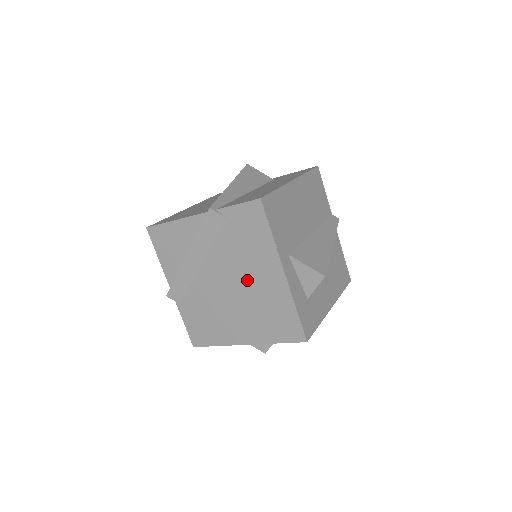
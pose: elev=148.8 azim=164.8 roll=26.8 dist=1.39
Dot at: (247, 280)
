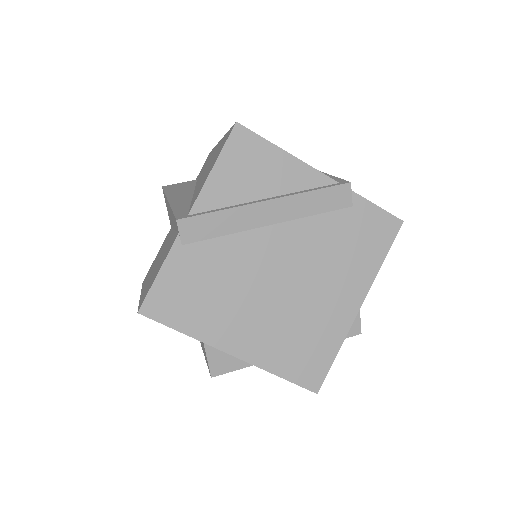
Dot at: (312, 284)
